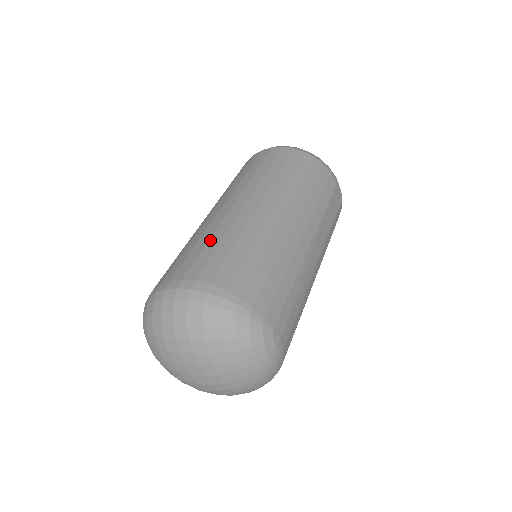
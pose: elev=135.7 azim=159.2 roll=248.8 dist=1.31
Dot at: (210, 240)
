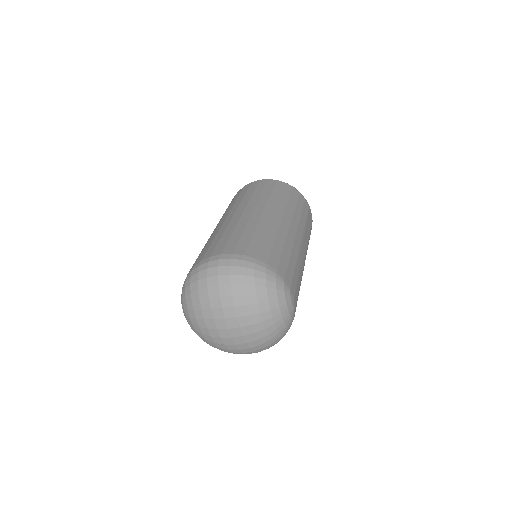
Dot at: (234, 232)
